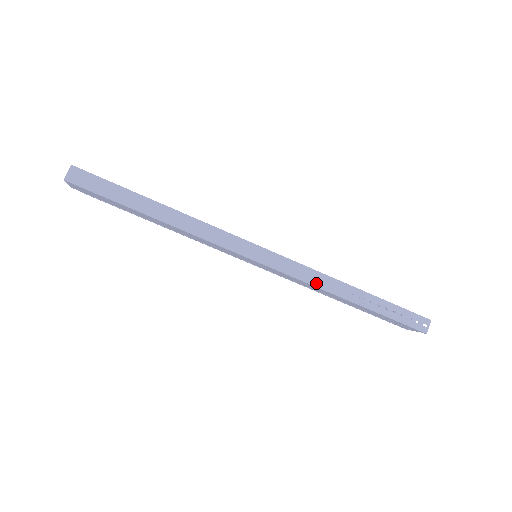
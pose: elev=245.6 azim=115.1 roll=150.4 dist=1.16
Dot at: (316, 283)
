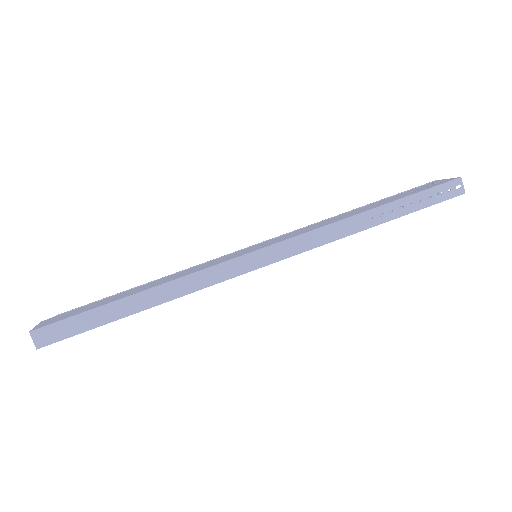
Dot at: (330, 238)
